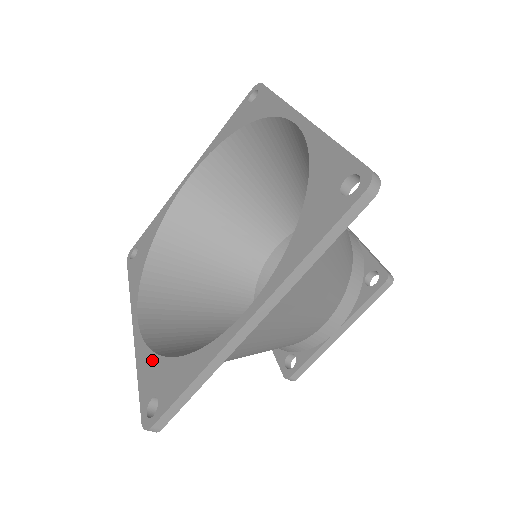
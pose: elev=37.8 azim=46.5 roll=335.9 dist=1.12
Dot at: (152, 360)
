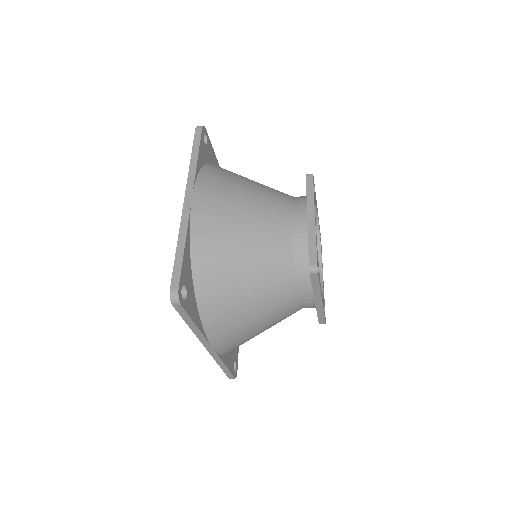
Dot at: occluded
